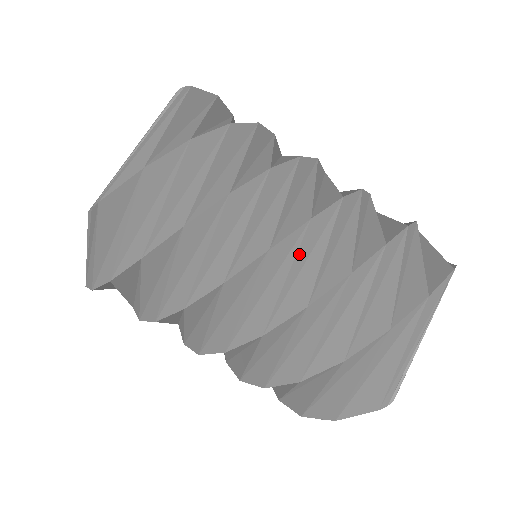
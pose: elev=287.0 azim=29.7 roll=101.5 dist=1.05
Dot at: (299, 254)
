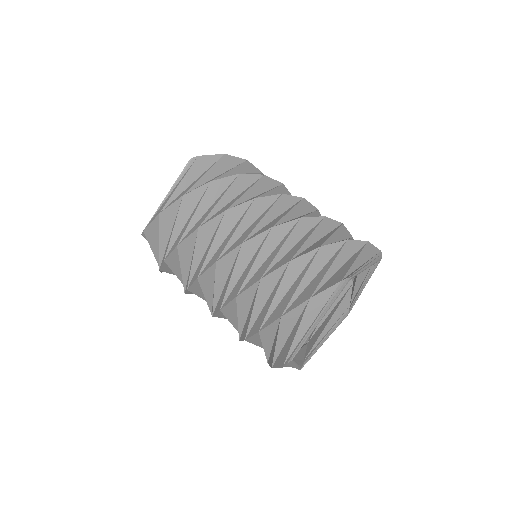
Dot at: (238, 264)
